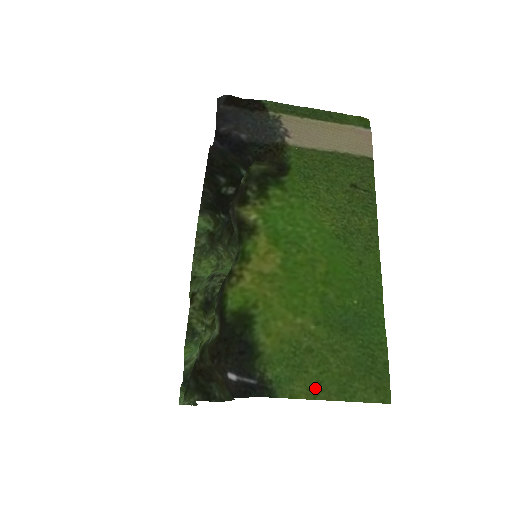
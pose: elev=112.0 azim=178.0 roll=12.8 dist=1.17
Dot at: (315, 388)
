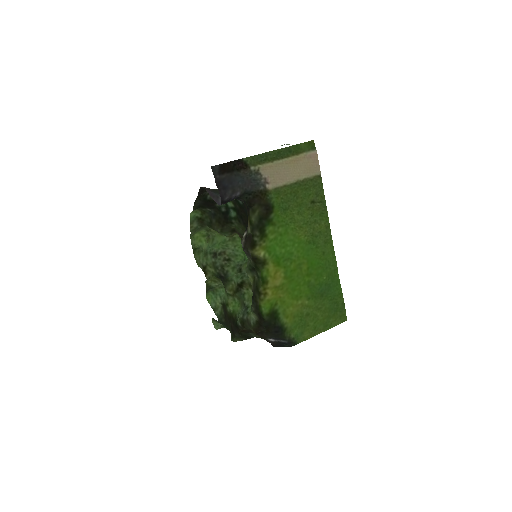
Dot at: (314, 331)
